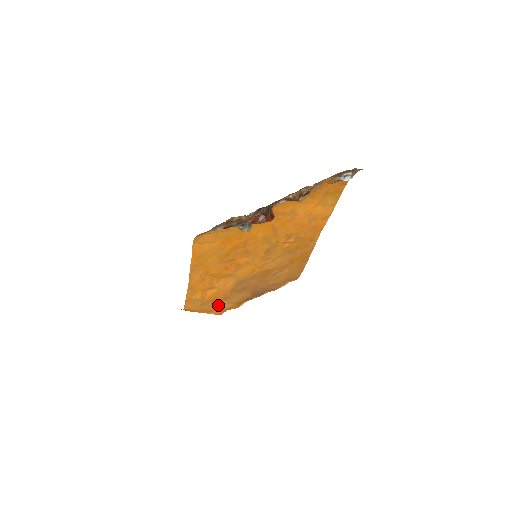
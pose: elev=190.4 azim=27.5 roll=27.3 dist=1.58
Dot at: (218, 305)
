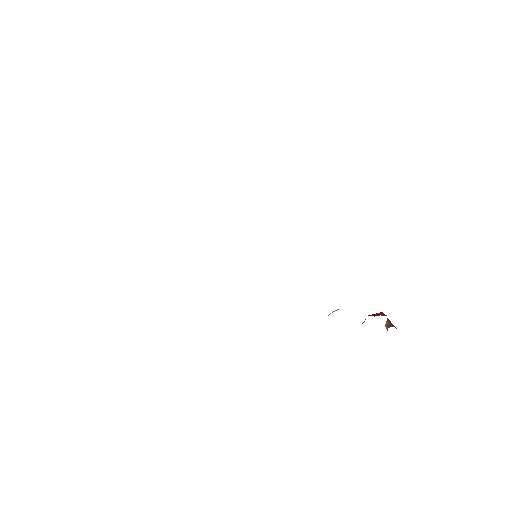
Dot at: occluded
